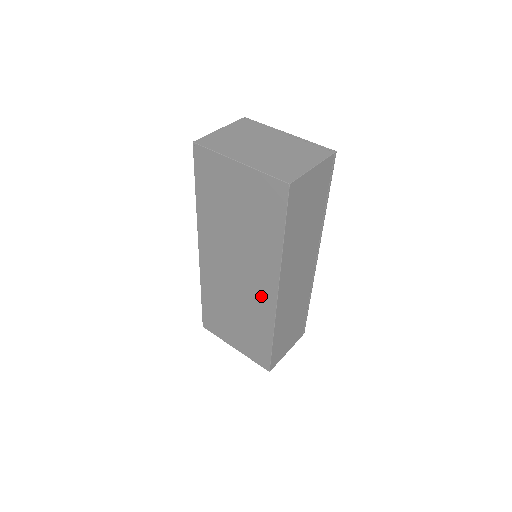
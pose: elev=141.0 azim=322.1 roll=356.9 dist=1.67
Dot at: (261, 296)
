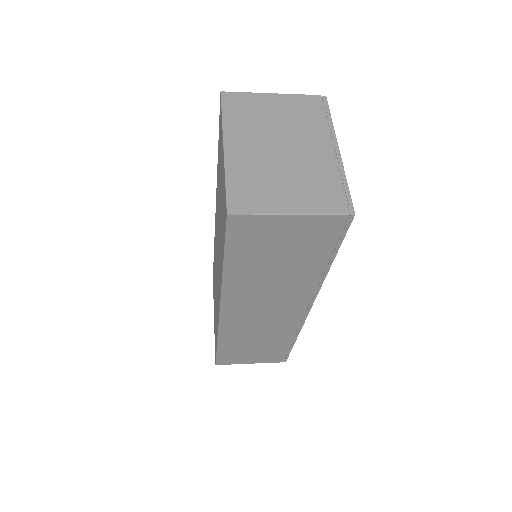
Dot at: occluded
